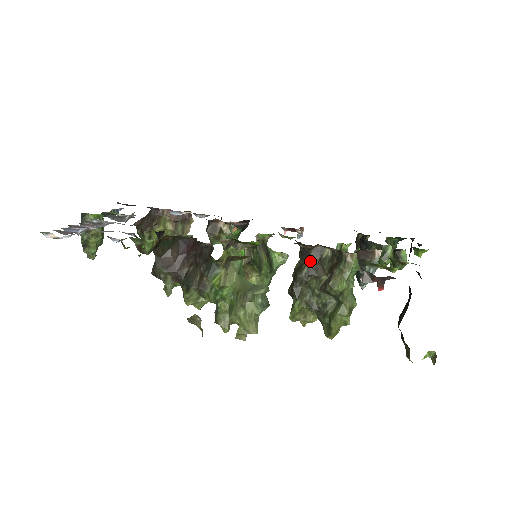
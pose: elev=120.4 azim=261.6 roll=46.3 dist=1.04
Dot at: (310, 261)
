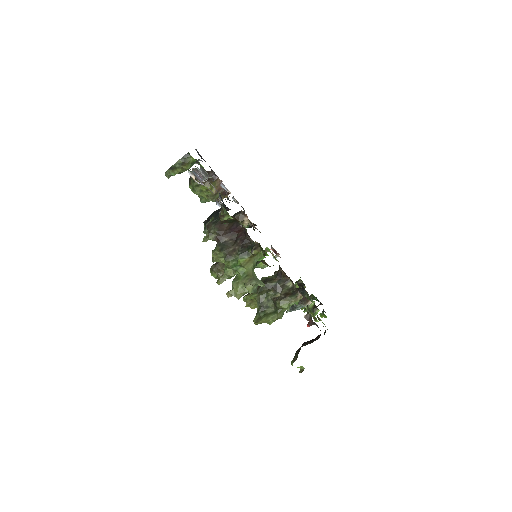
Dot at: (279, 281)
